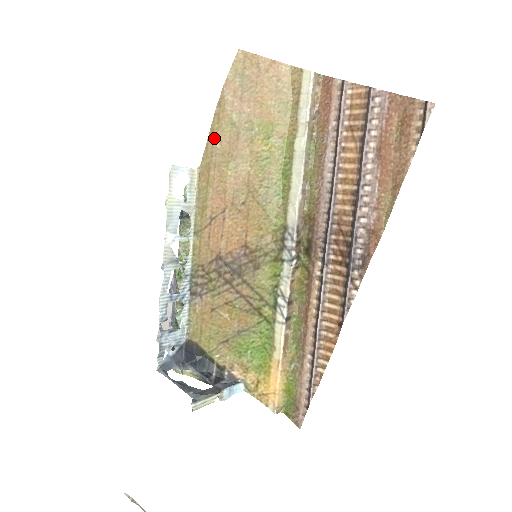
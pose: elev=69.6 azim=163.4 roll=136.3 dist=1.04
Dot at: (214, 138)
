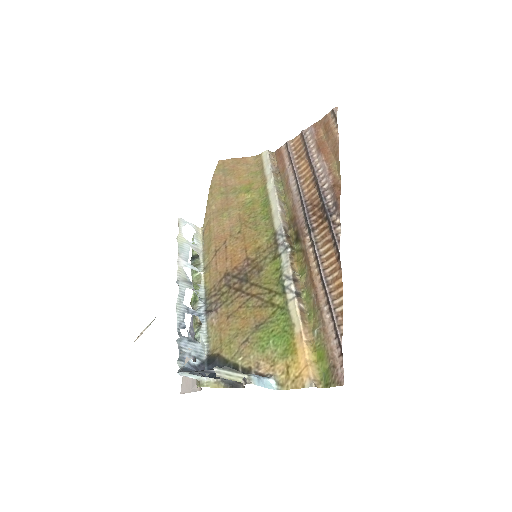
Dot at: (210, 205)
